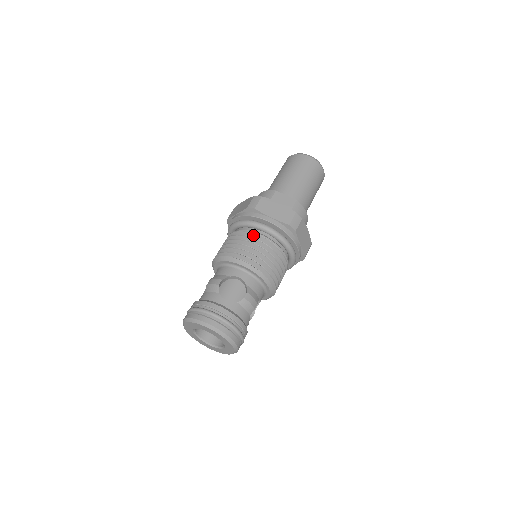
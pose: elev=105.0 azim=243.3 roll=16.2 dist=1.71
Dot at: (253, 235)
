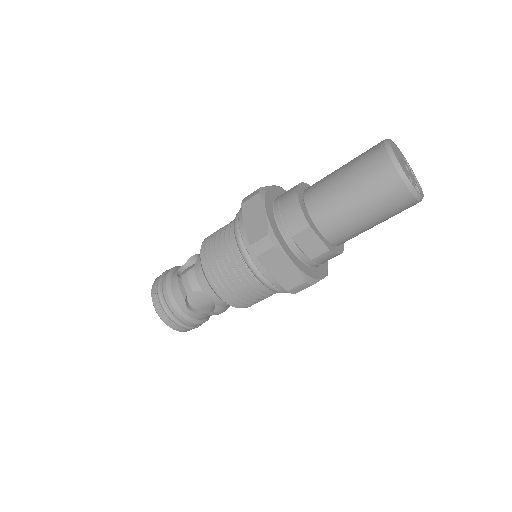
Dot at: (243, 273)
